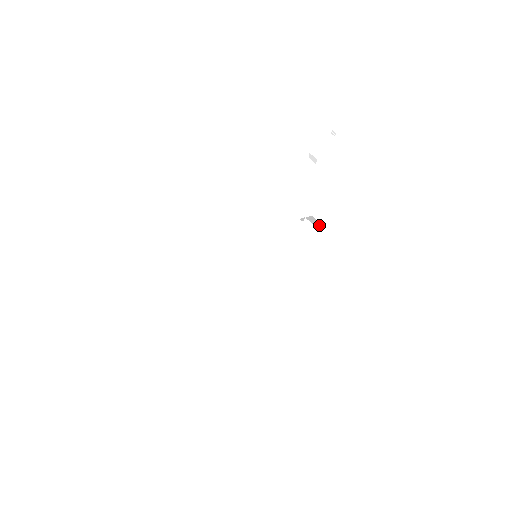
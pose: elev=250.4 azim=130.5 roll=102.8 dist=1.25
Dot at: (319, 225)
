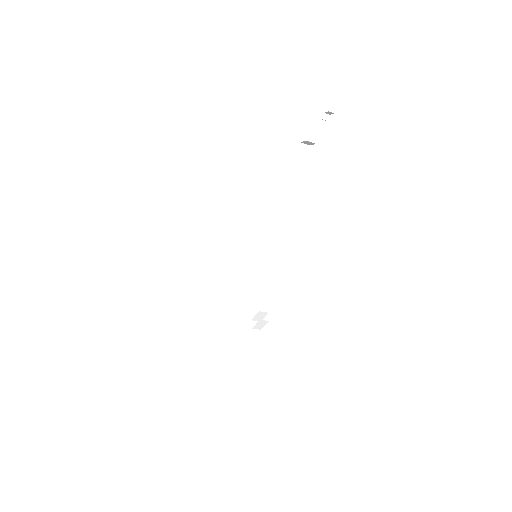
Dot at: occluded
